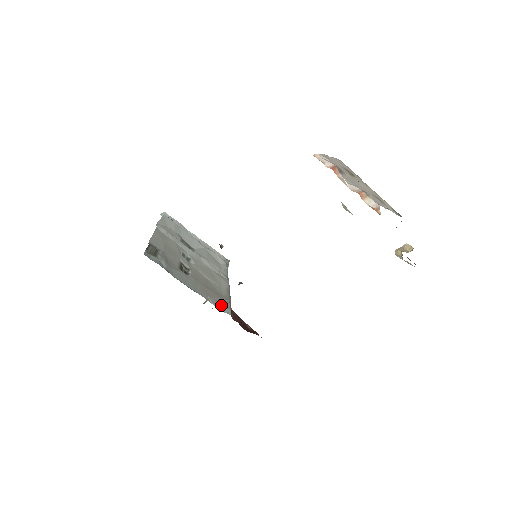
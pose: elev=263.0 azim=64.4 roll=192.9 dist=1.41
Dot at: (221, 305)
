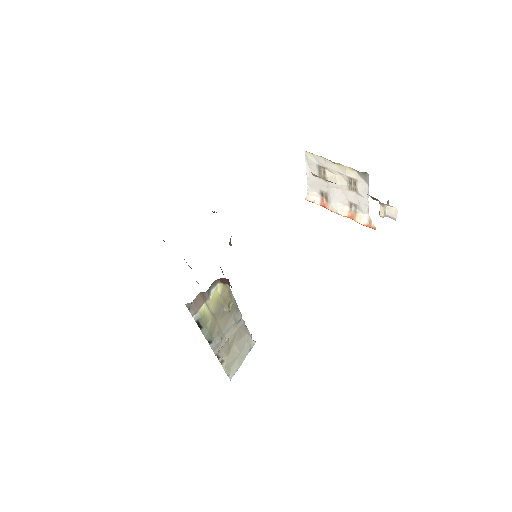
Dot at: occluded
